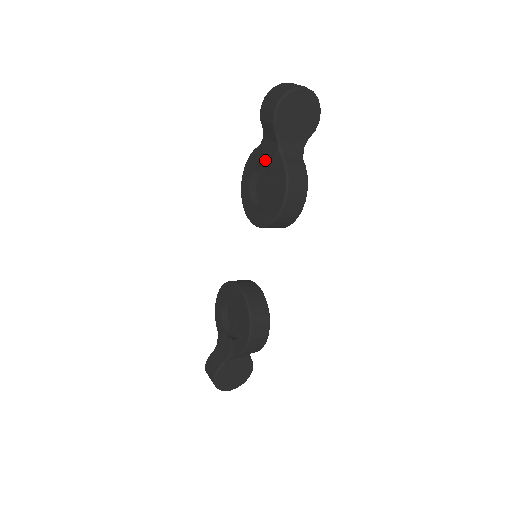
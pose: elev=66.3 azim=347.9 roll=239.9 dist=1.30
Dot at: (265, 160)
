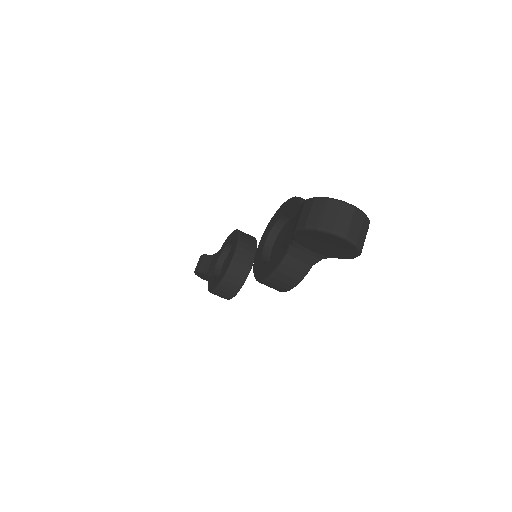
Dot at: (288, 229)
